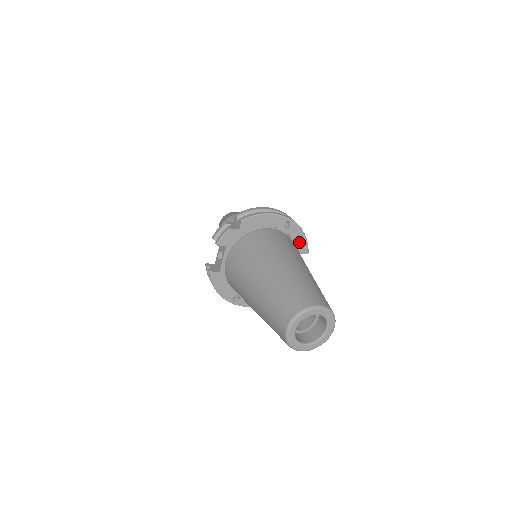
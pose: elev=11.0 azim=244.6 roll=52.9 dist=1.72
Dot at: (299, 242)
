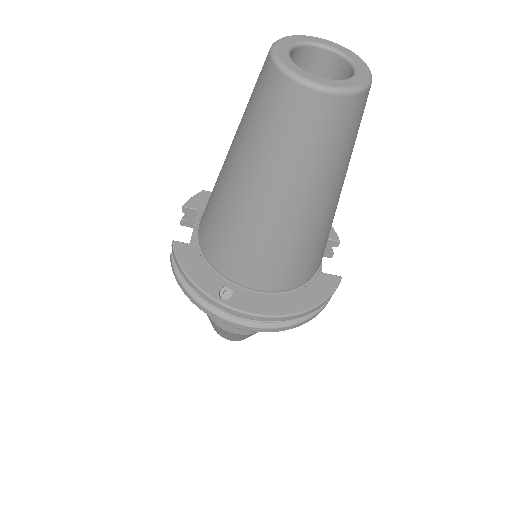
Dot at: occluded
